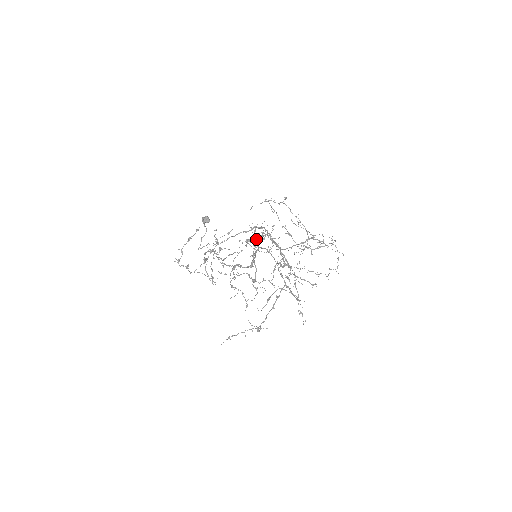
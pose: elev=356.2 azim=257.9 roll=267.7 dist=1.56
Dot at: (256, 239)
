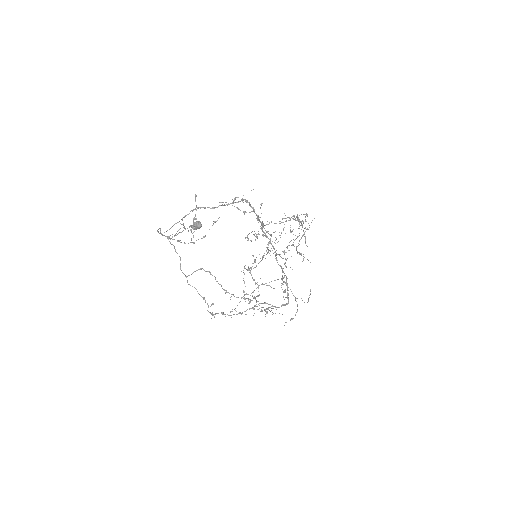
Dot at: occluded
